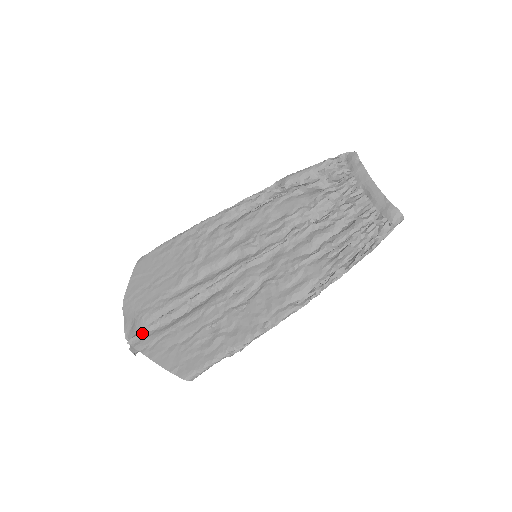
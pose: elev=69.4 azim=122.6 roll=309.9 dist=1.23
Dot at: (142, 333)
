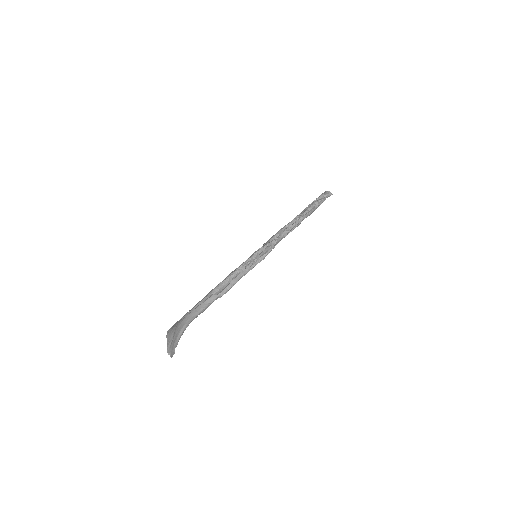
Dot at: (179, 320)
